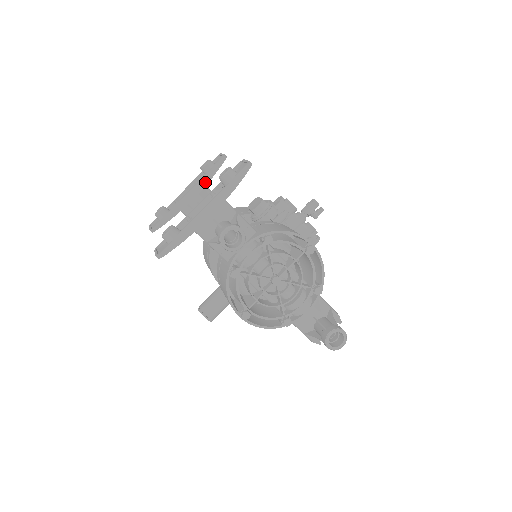
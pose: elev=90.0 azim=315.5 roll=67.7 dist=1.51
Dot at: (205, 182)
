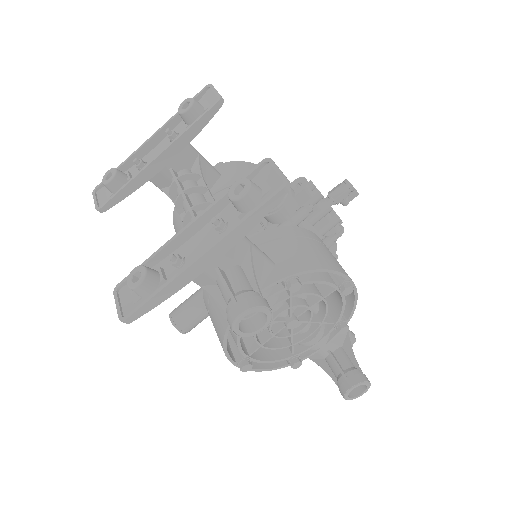
Dot at: (186, 140)
